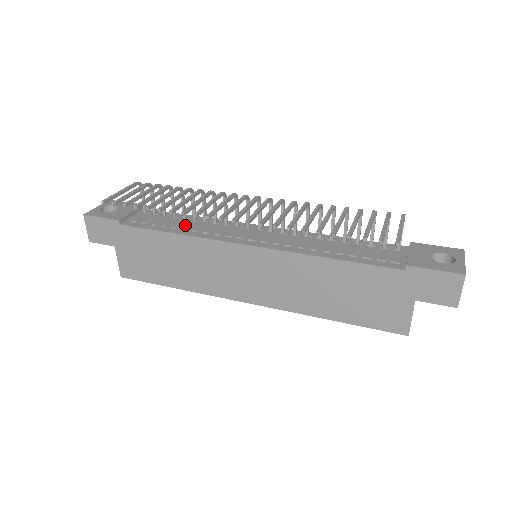
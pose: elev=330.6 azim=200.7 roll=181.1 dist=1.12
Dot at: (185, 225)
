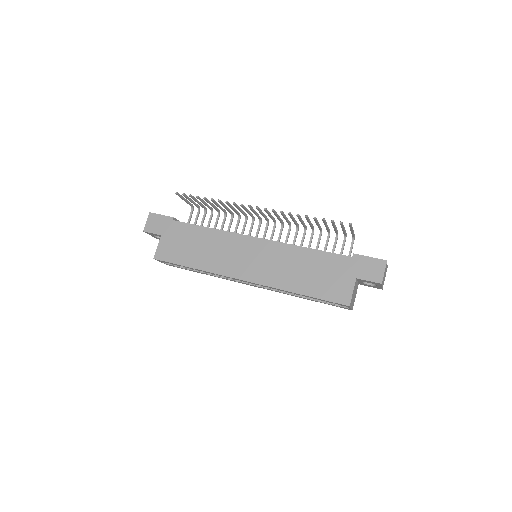
Dot at: occluded
